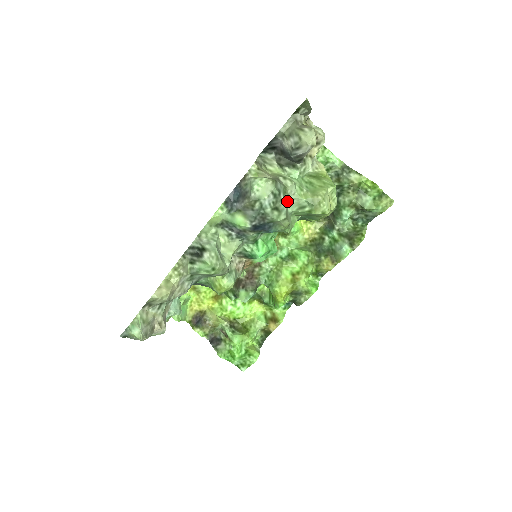
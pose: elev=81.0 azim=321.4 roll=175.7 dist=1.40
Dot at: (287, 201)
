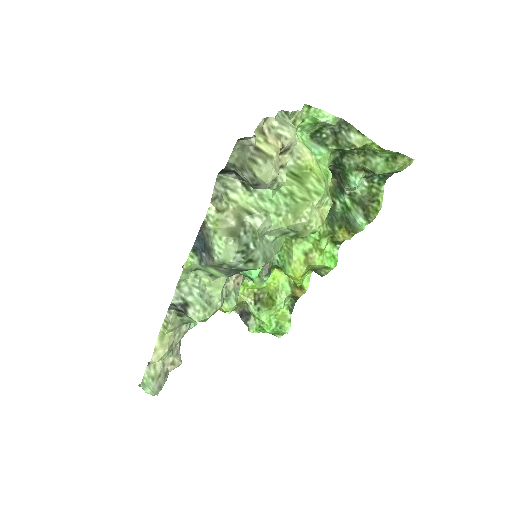
Dot at: (261, 244)
